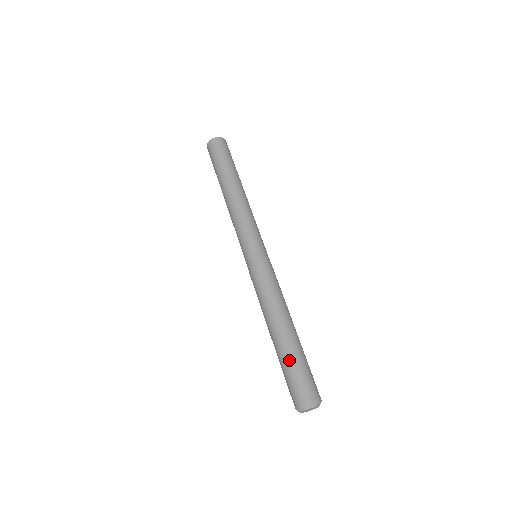
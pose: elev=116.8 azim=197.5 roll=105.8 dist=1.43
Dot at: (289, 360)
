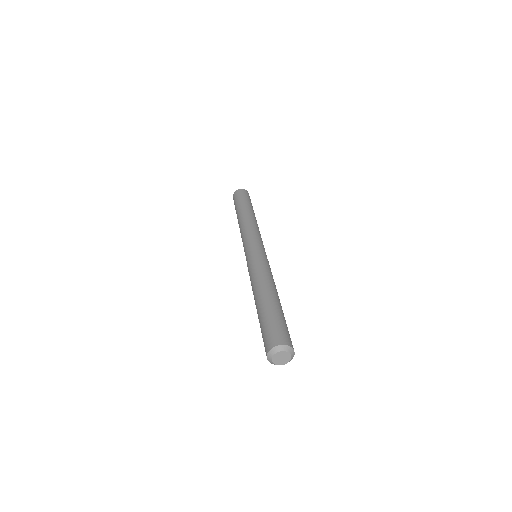
Dot at: (263, 317)
